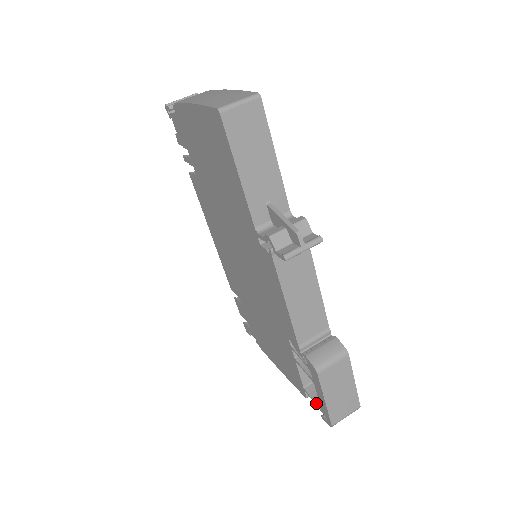
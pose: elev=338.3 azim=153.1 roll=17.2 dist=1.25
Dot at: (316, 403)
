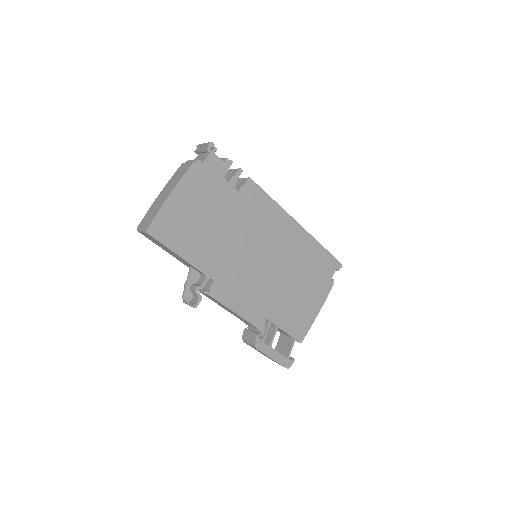
Dot at: (276, 345)
